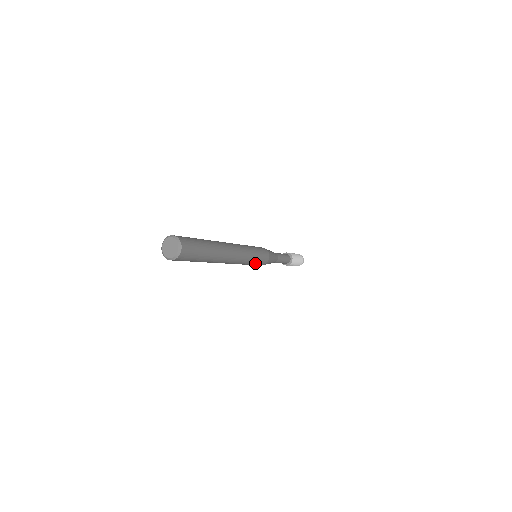
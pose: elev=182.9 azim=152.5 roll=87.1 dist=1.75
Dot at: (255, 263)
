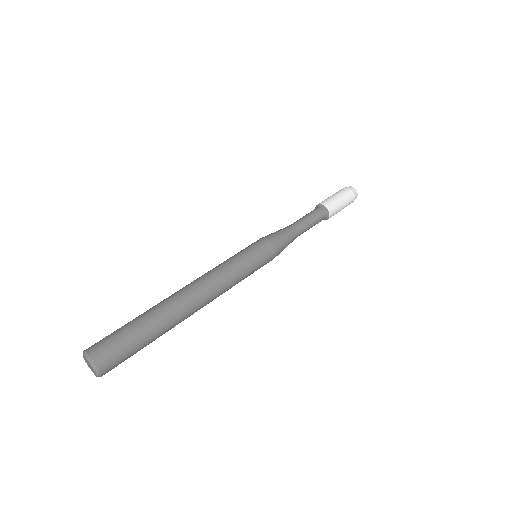
Dot at: (253, 272)
